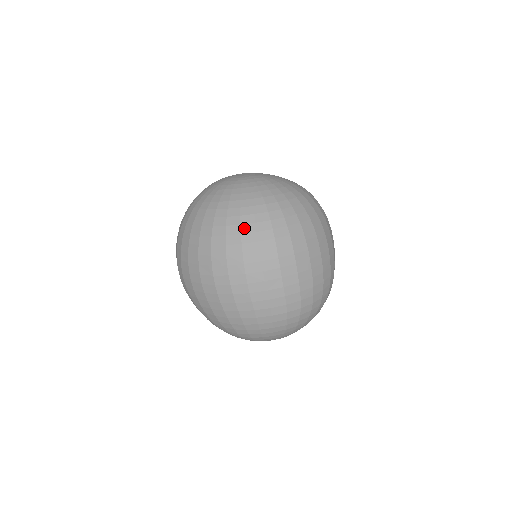
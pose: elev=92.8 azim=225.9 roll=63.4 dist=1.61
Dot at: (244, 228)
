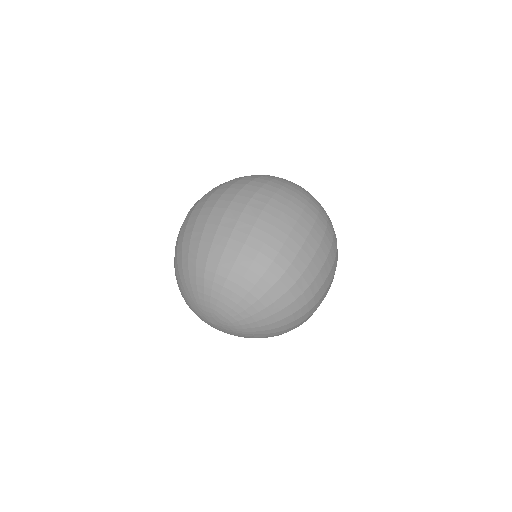
Dot at: (288, 186)
